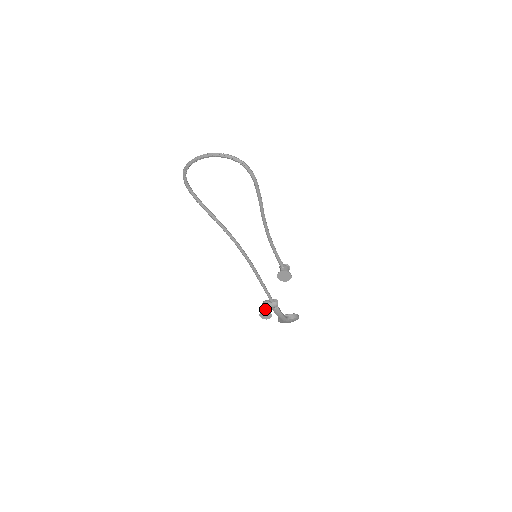
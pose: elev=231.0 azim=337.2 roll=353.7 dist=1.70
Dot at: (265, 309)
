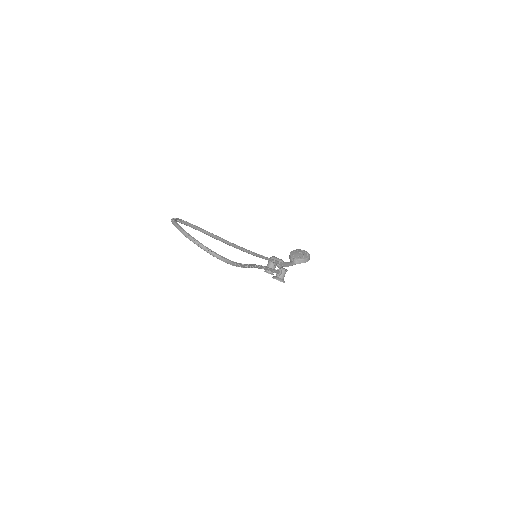
Dot at: occluded
